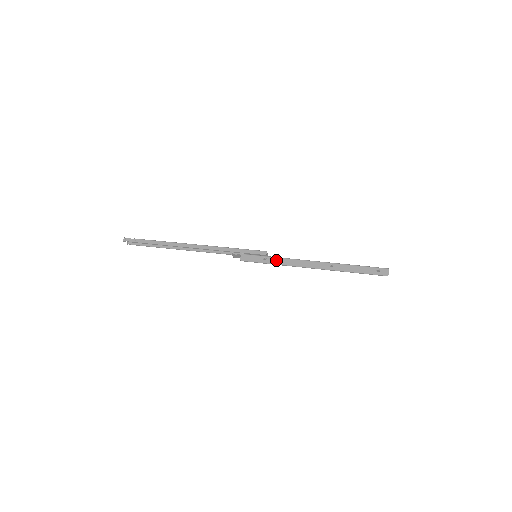
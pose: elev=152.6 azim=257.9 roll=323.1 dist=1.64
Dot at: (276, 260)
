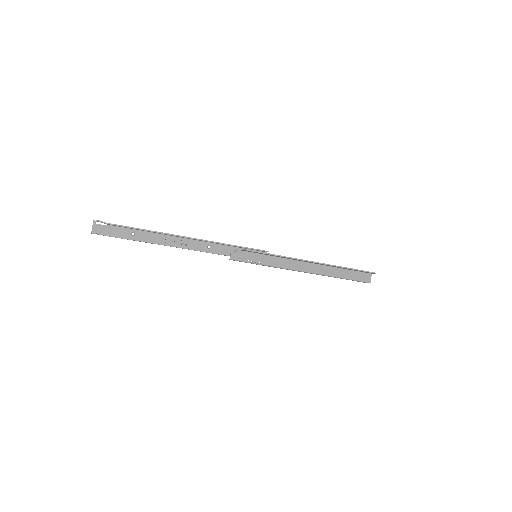
Dot at: (279, 255)
